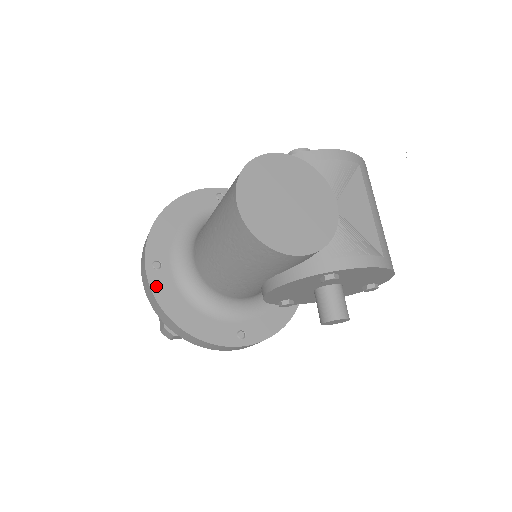
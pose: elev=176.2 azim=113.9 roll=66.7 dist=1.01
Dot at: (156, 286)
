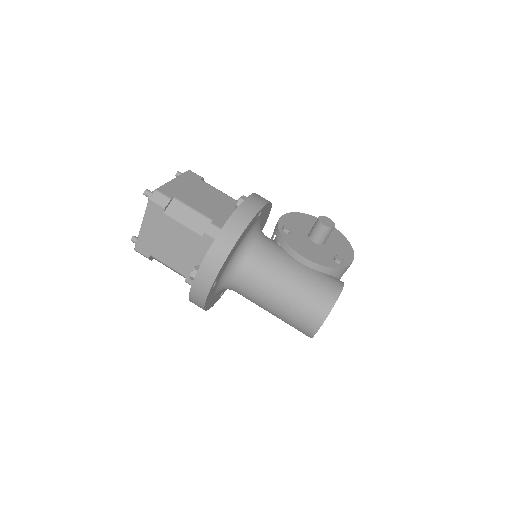
Dot at: occluded
